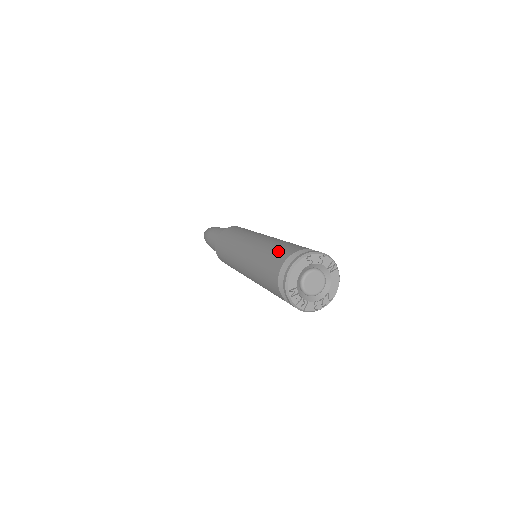
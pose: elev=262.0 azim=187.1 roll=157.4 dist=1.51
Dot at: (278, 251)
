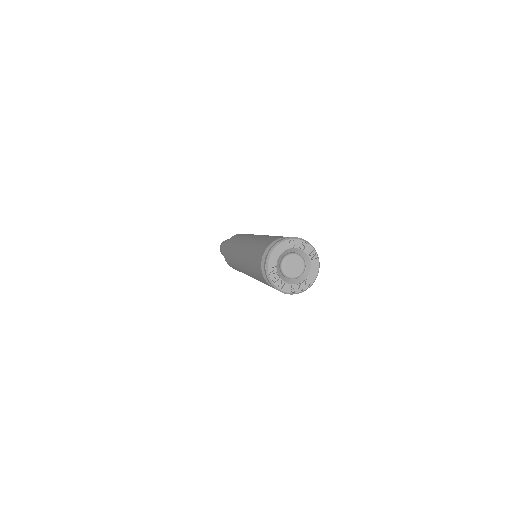
Dot at: (268, 239)
